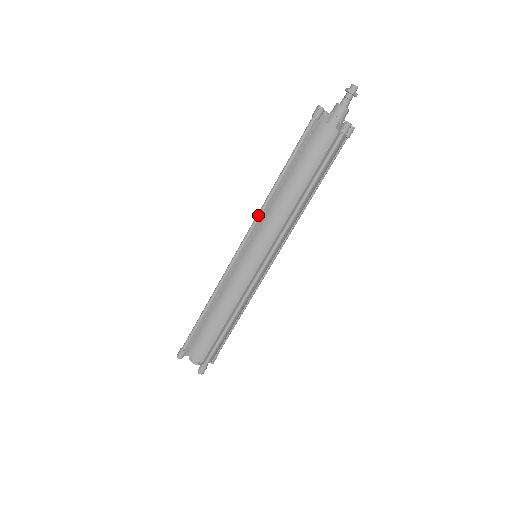
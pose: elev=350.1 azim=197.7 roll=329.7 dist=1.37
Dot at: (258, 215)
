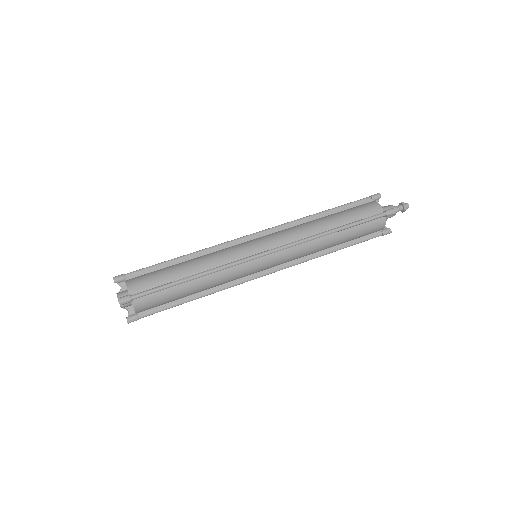
Dot at: (286, 223)
